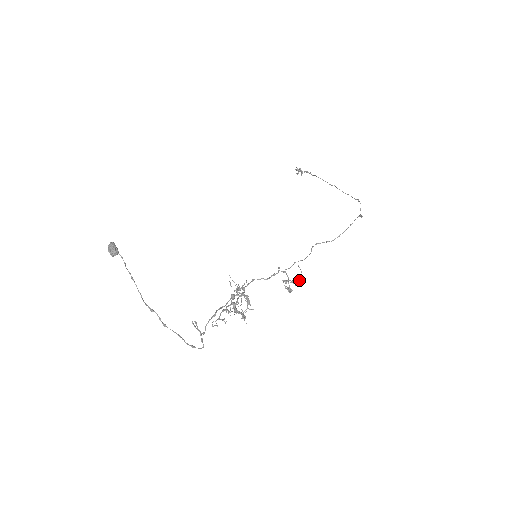
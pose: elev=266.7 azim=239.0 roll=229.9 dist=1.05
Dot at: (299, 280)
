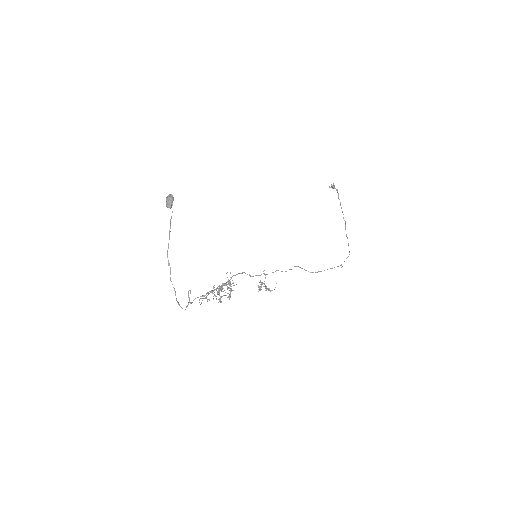
Dot at: (270, 291)
